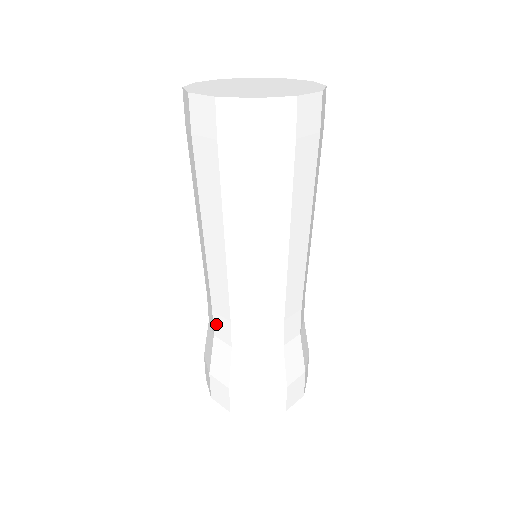
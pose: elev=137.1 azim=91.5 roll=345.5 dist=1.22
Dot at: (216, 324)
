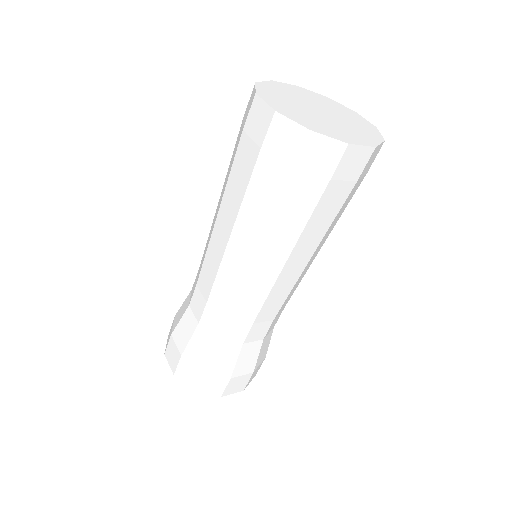
Dot at: (228, 328)
